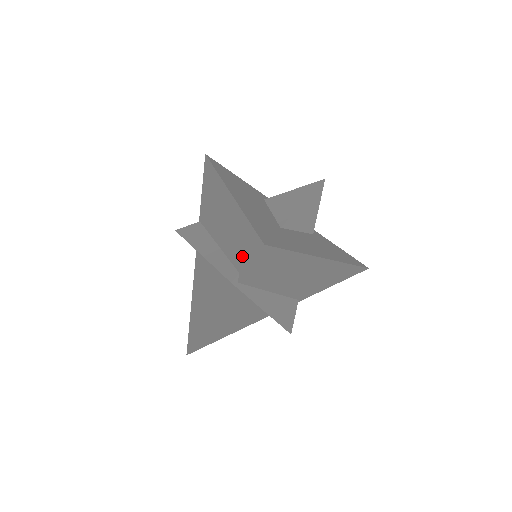
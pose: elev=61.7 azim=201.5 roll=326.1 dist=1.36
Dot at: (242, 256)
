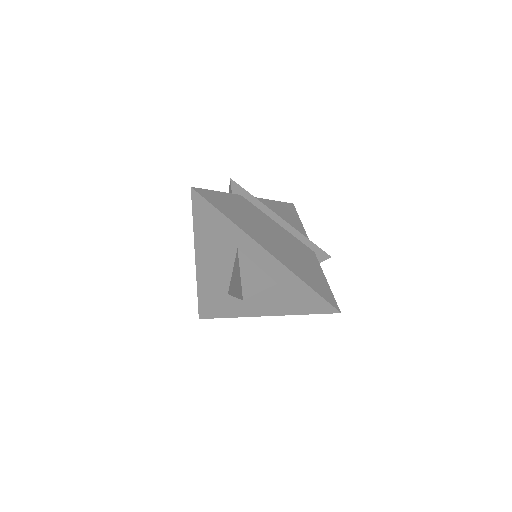
Dot at: occluded
